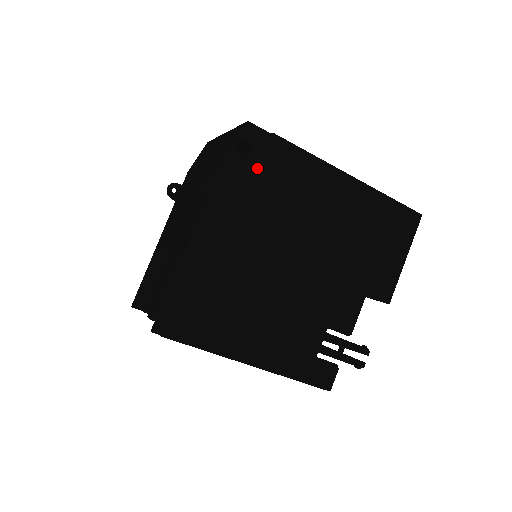
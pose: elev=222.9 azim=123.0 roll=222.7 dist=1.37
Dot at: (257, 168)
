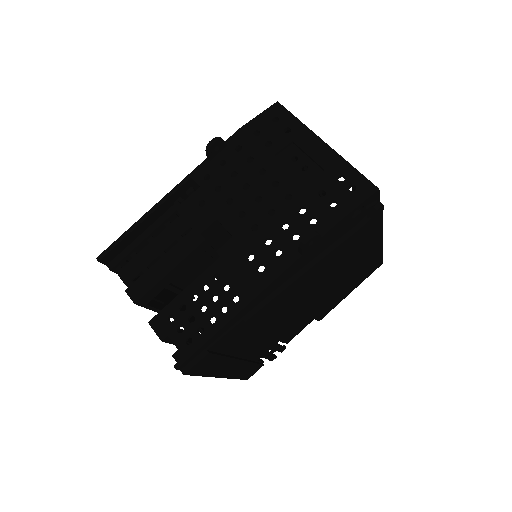
Dot at: (348, 230)
